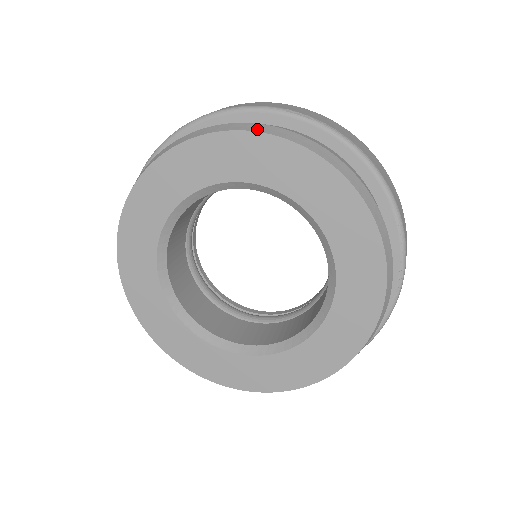
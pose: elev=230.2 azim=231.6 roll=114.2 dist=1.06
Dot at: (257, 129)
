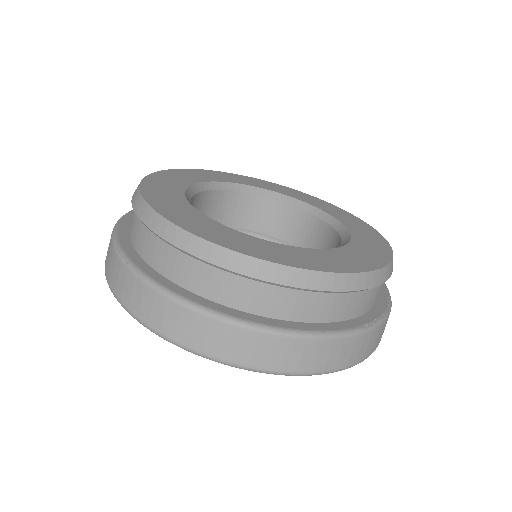
Dot at: occluded
